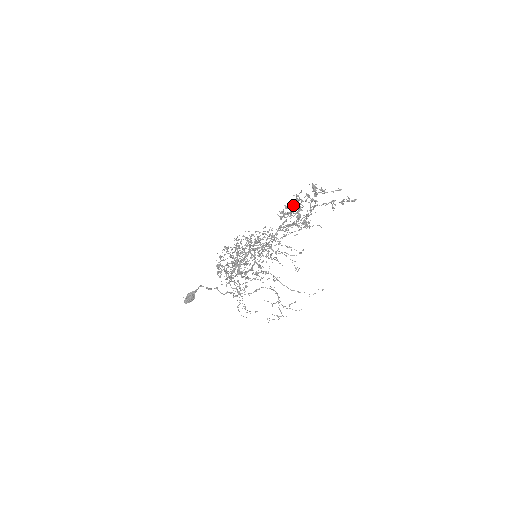
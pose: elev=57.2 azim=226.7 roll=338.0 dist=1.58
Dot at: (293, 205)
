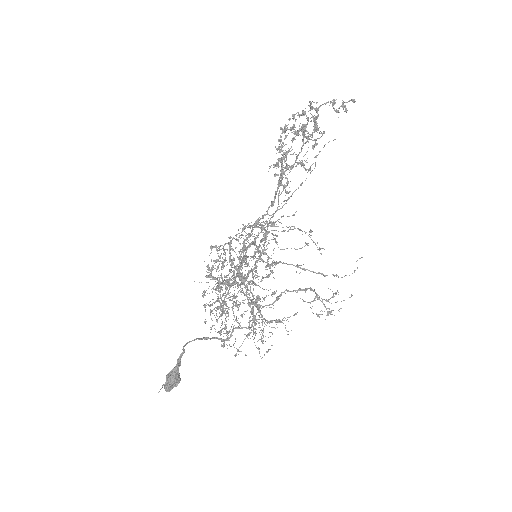
Dot at: (293, 114)
